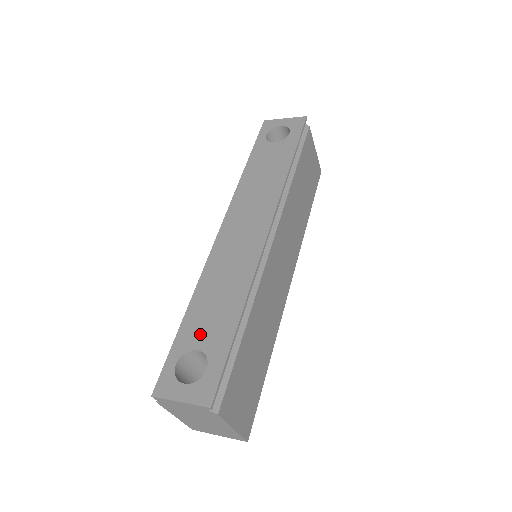
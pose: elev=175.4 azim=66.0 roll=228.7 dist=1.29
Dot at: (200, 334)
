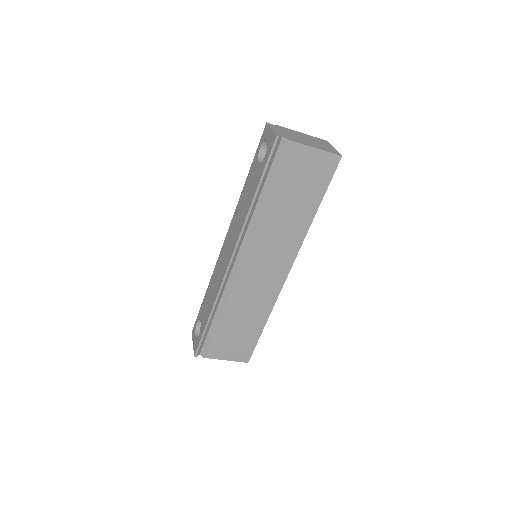
Dot at: (203, 313)
